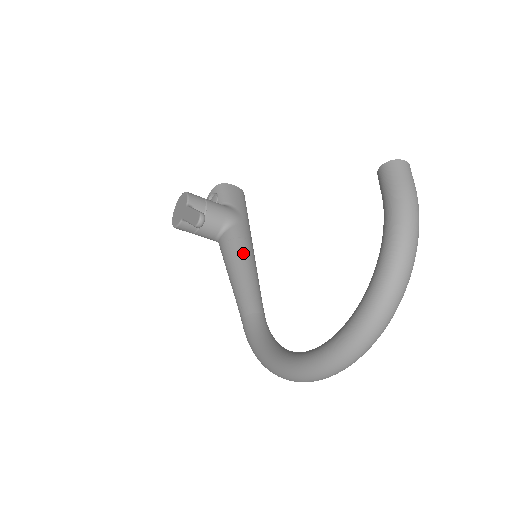
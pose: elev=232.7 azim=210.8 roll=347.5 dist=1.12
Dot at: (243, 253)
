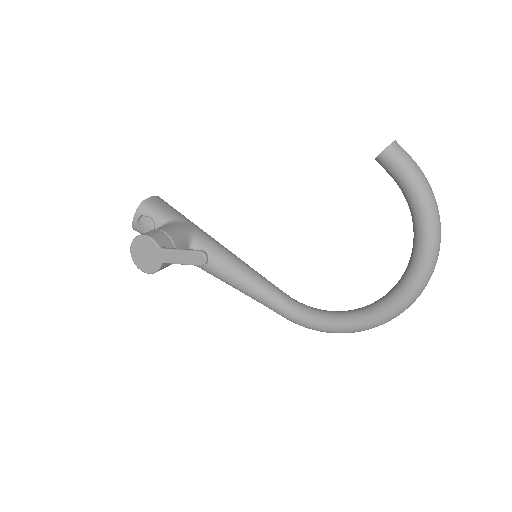
Dot at: (229, 258)
